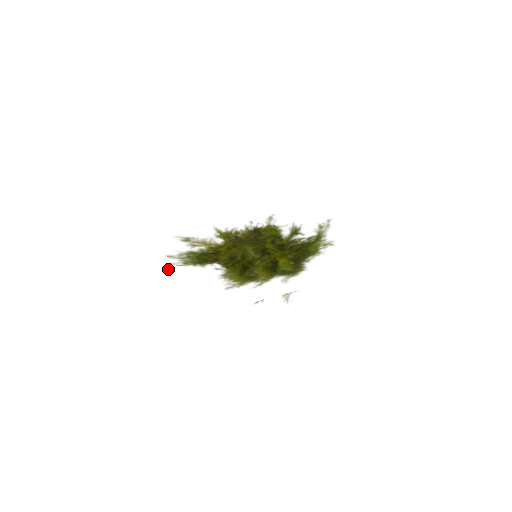
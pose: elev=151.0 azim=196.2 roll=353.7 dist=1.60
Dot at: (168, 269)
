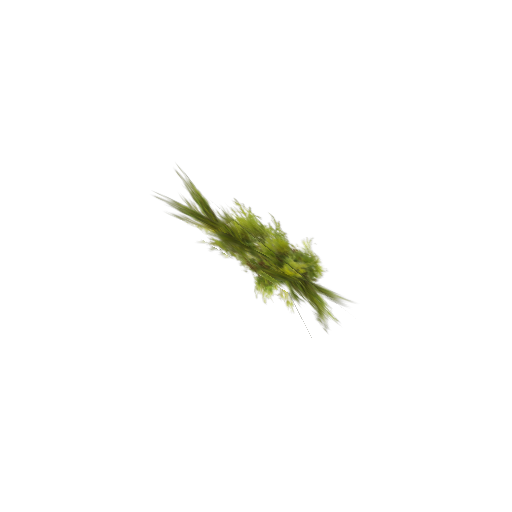
Dot at: (179, 160)
